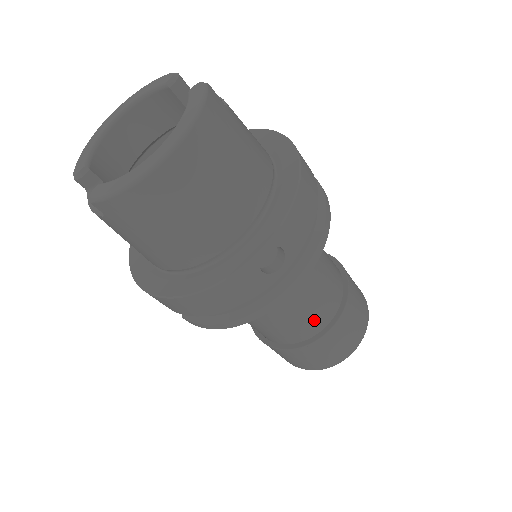
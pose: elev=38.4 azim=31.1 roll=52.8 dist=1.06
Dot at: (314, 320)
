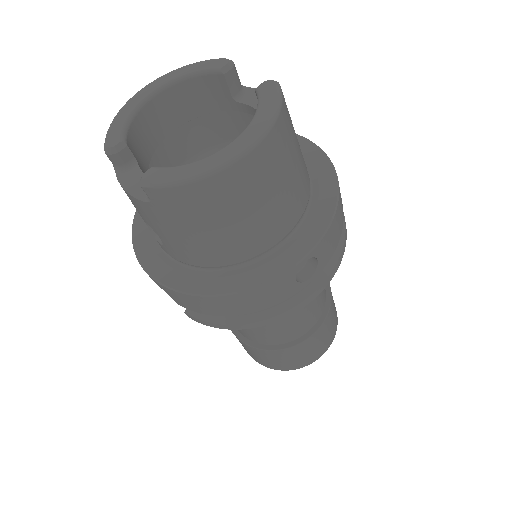
Dot at: (301, 325)
